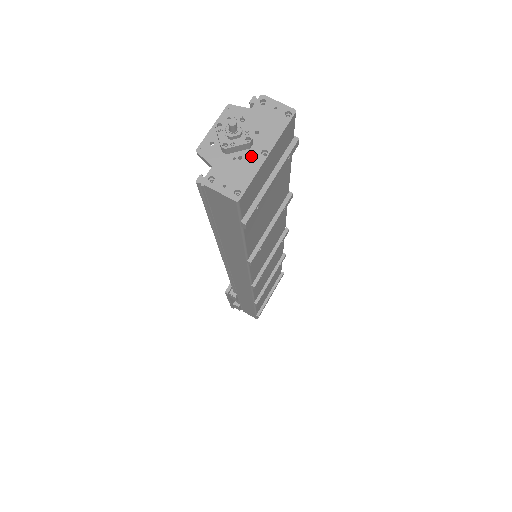
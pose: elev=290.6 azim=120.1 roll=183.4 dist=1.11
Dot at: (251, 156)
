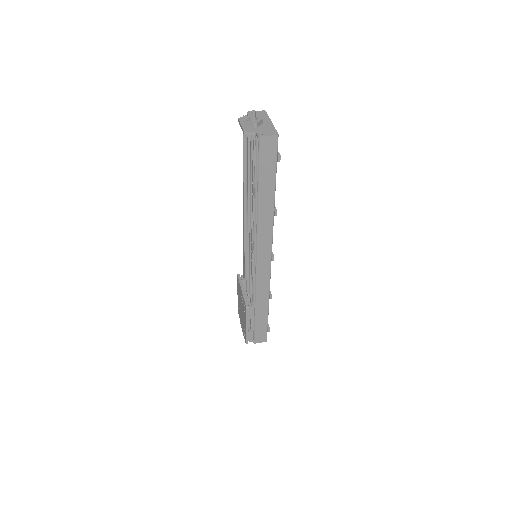
Dot at: (266, 125)
